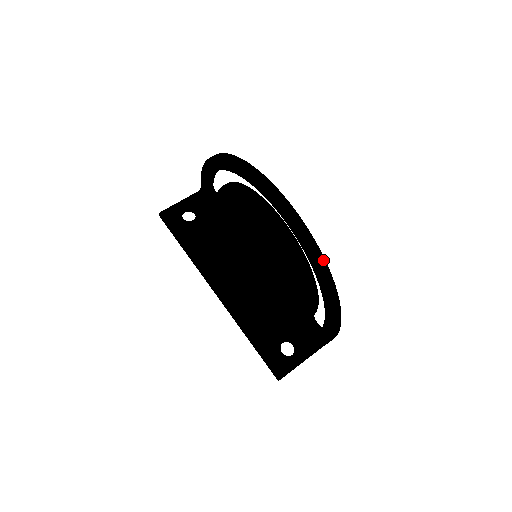
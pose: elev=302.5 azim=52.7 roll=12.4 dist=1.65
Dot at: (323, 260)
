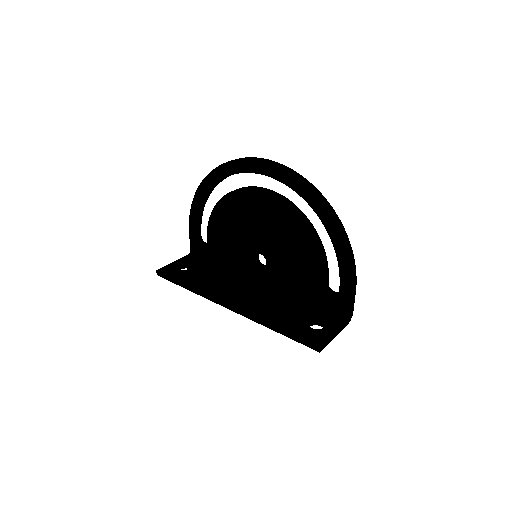
Dot at: (312, 186)
